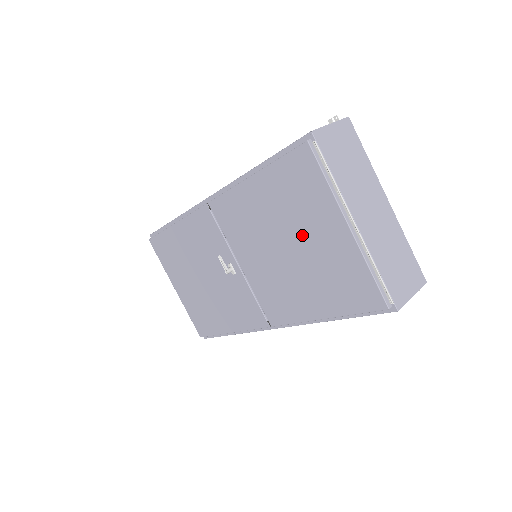
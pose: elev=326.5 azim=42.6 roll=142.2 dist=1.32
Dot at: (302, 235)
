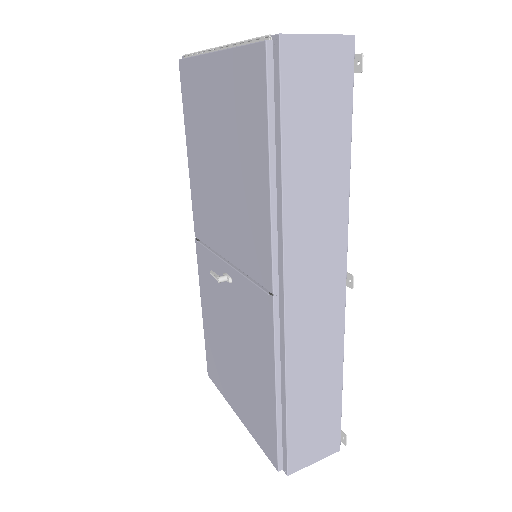
Dot at: (214, 128)
